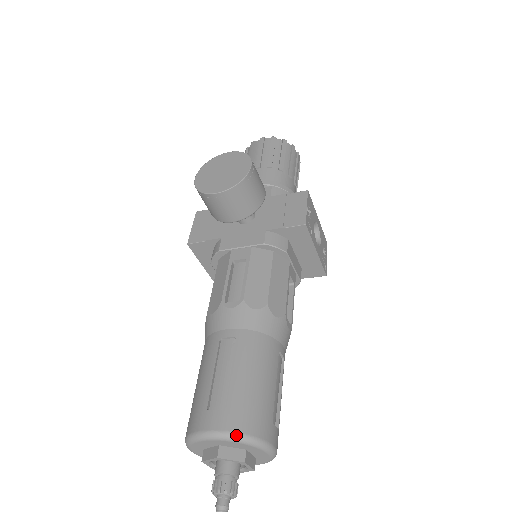
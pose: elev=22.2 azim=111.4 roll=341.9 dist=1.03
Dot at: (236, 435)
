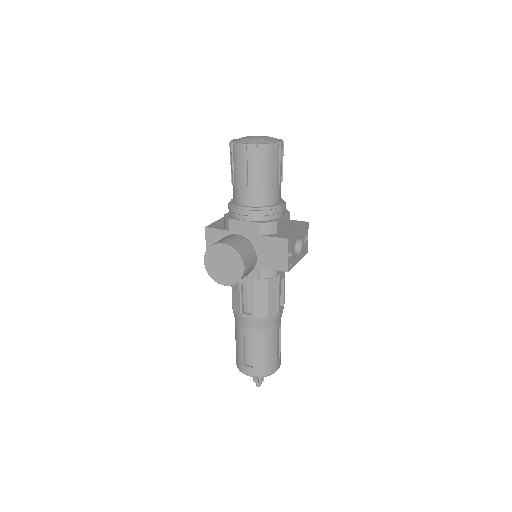
Dot at: occluded
